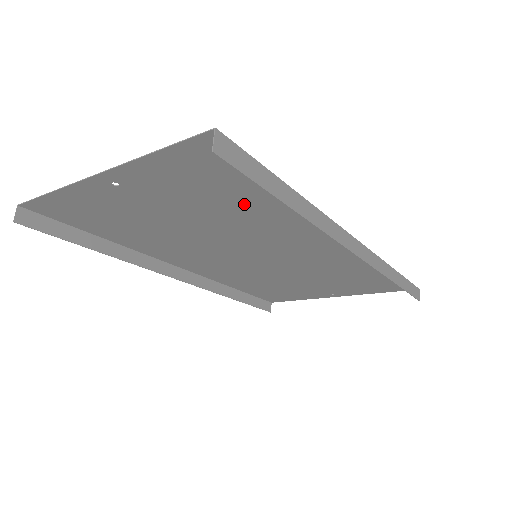
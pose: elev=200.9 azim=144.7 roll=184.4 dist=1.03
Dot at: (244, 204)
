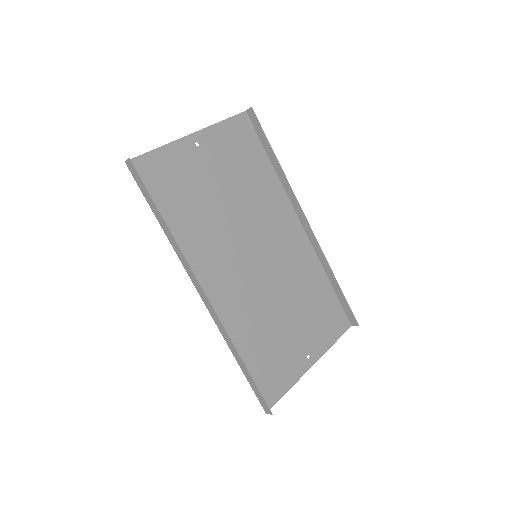
Dot at: (252, 174)
